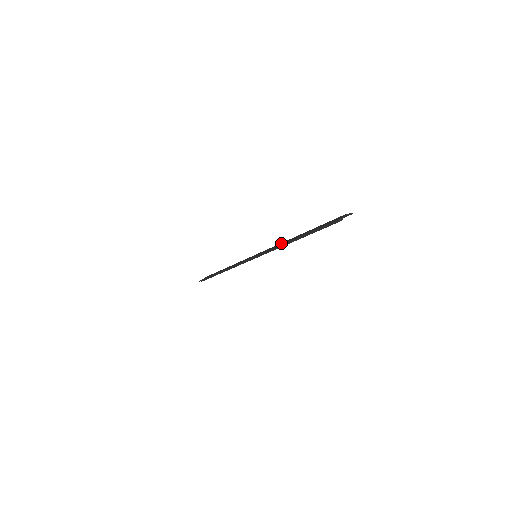
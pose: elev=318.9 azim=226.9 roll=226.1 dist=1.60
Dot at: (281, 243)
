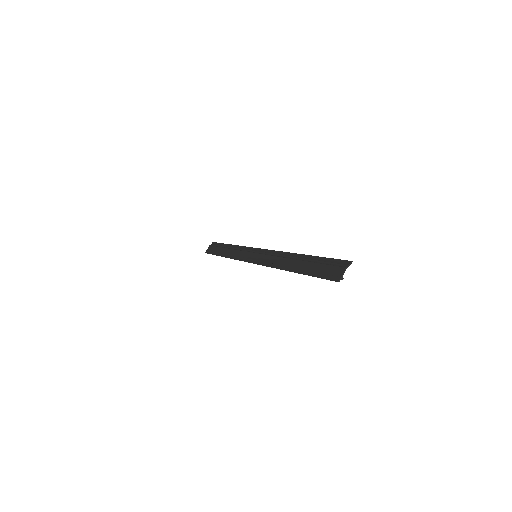
Dot at: (279, 258)
